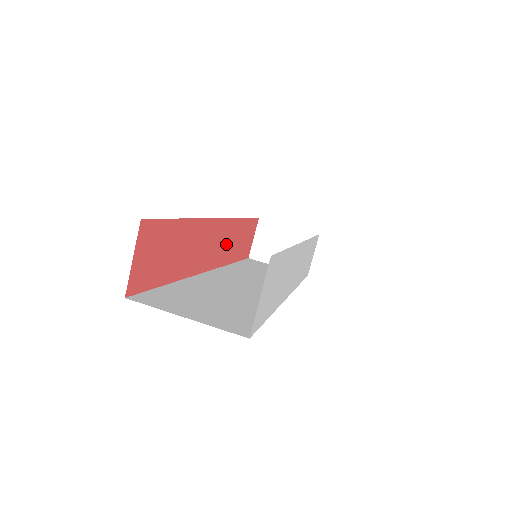
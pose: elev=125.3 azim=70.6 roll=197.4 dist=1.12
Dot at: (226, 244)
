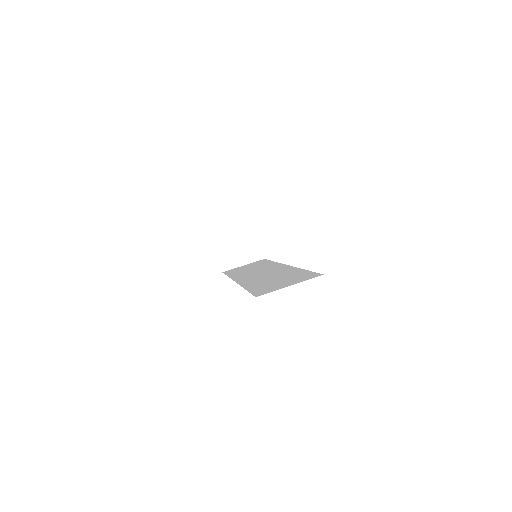
Dot at: occluded
